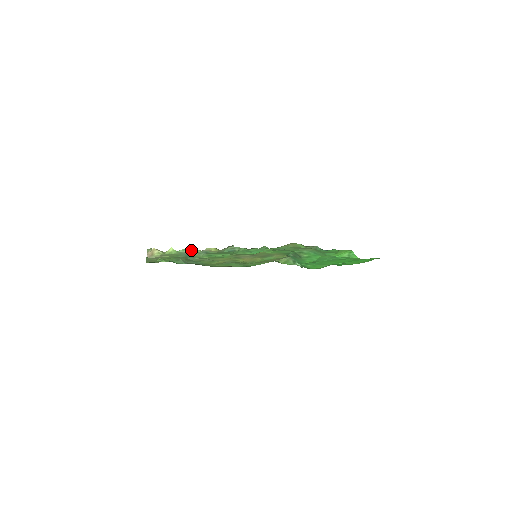
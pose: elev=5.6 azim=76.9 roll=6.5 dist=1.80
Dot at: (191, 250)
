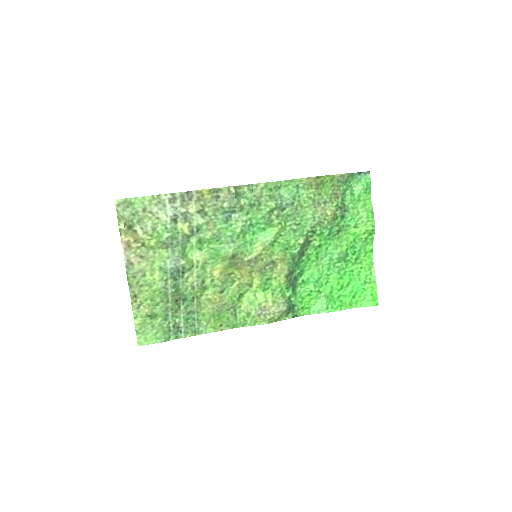
Dot at: (175, 195)
